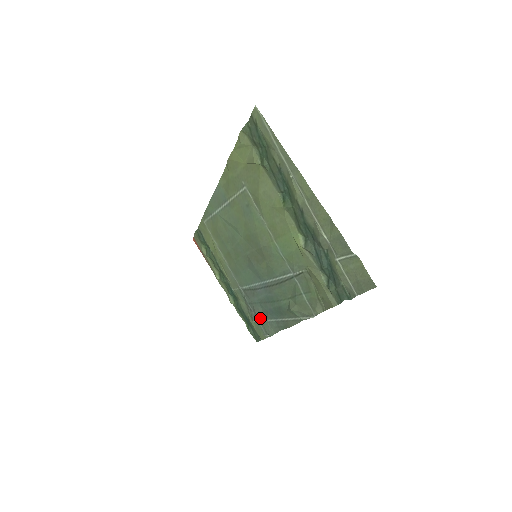
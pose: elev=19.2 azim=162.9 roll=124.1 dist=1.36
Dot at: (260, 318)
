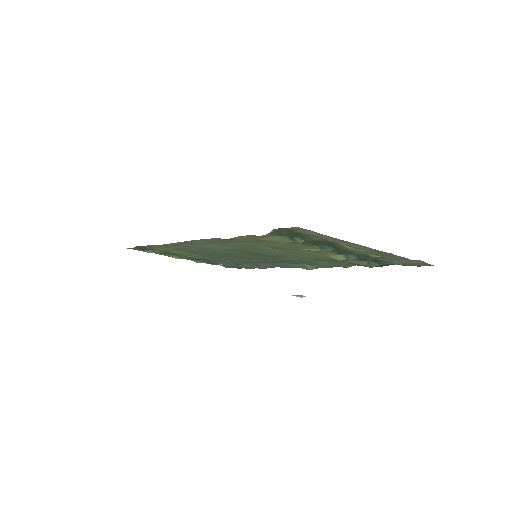
Dot at: occluded
